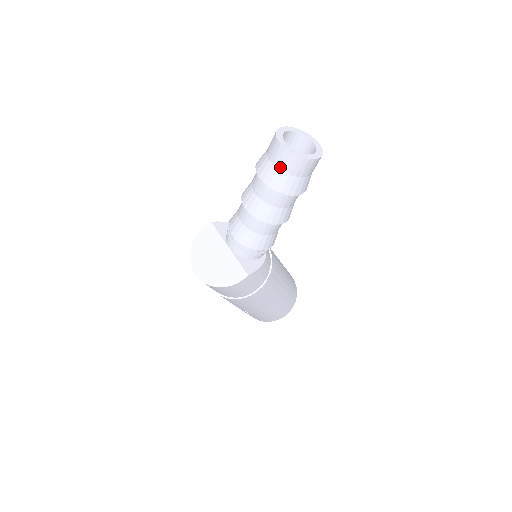
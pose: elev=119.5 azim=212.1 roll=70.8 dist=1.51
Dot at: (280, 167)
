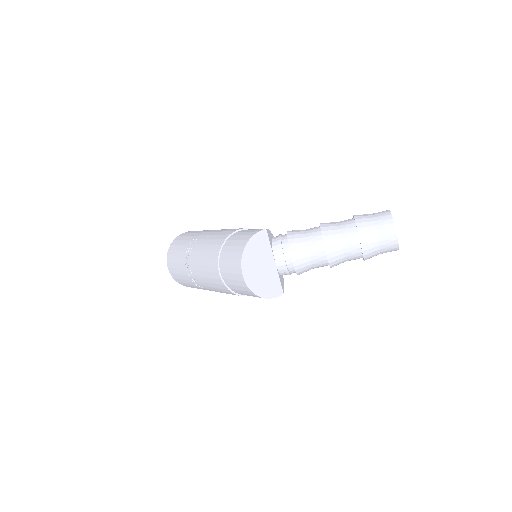
Dot at: (381, 246)
